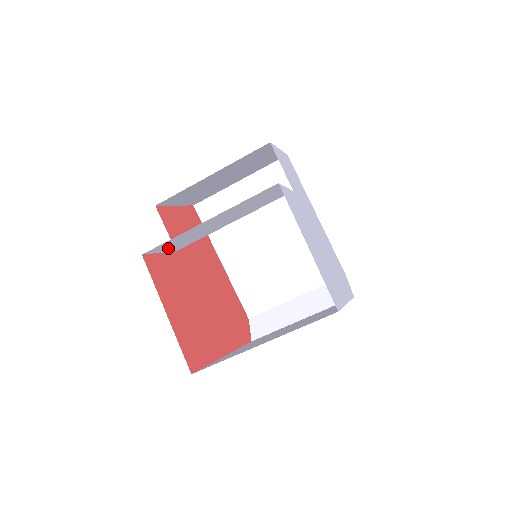
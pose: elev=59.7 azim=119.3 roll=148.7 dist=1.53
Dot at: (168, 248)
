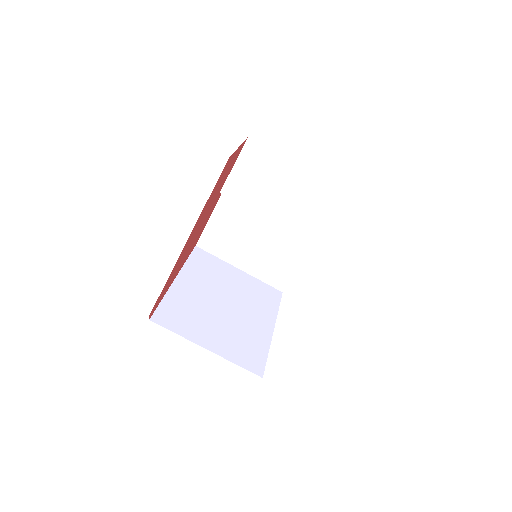
Dot at: (242, 169)
